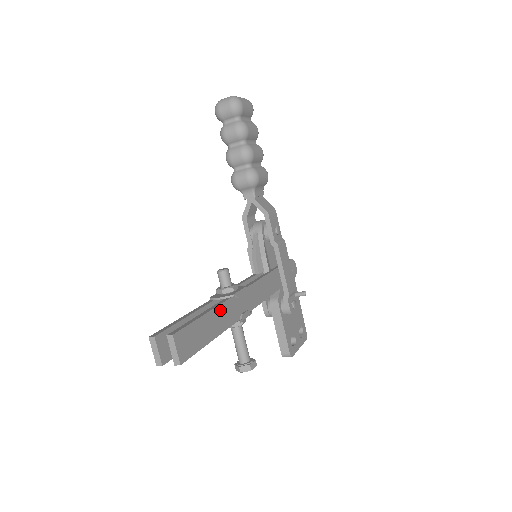
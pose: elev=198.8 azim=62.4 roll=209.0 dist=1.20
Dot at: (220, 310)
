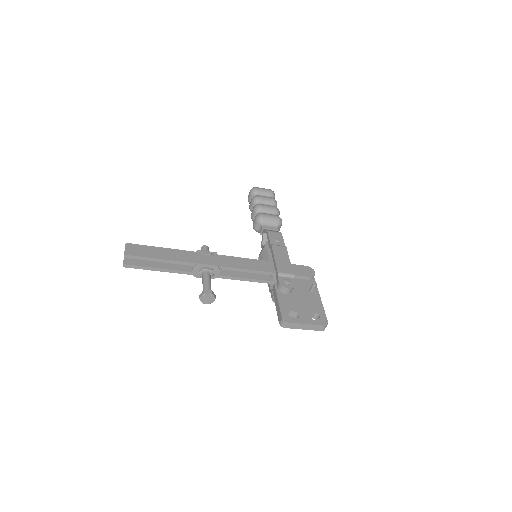
Dot at: (179, 252)
